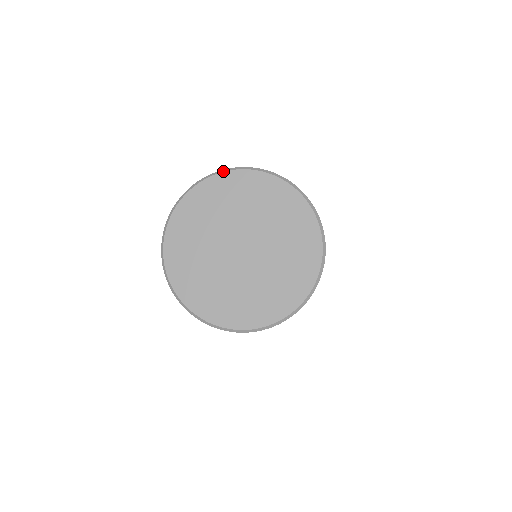
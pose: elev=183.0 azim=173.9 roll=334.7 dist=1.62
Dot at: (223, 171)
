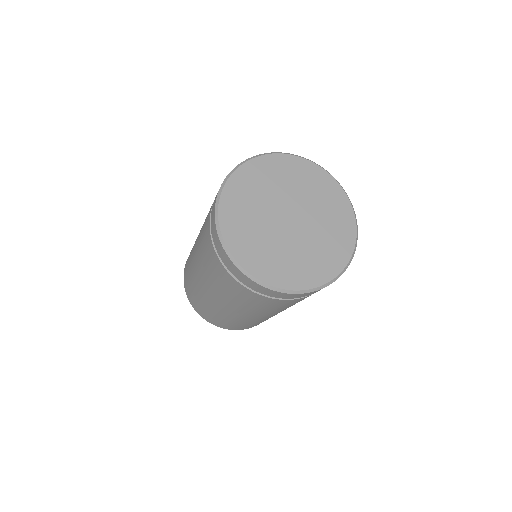
Dot at: (258, 156)
